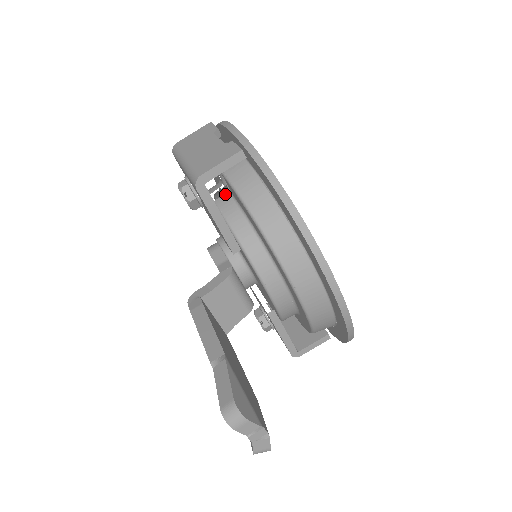
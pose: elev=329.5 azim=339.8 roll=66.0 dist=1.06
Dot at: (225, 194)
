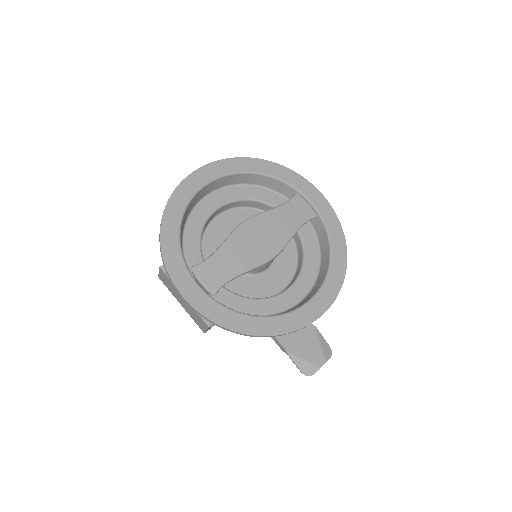
Dot at: occluded
